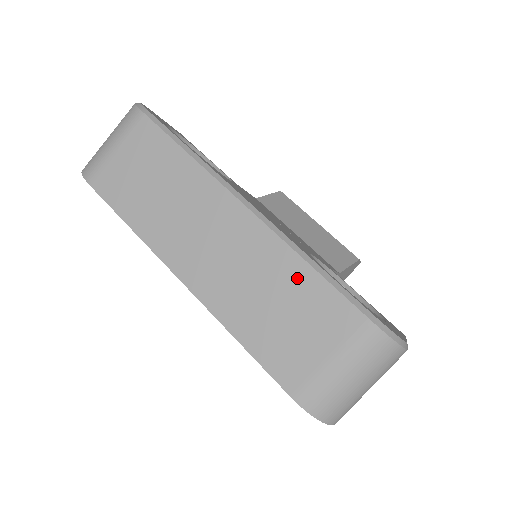
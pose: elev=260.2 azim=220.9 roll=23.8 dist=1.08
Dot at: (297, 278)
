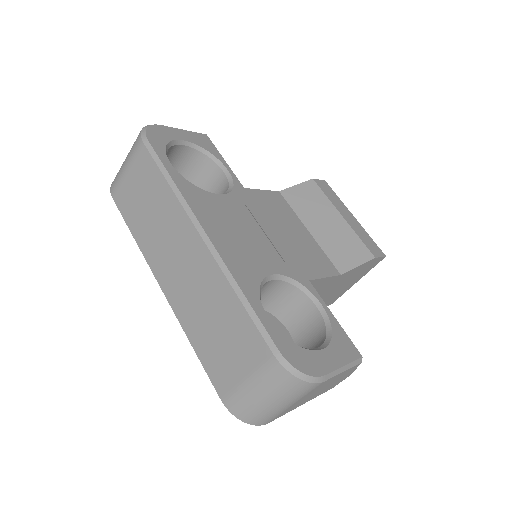
Dot at: (230, 308)
